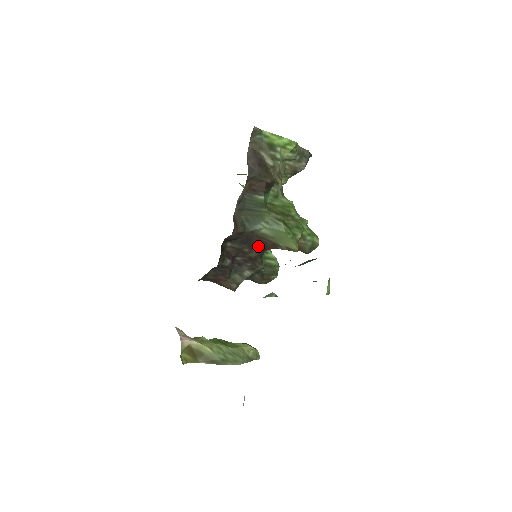
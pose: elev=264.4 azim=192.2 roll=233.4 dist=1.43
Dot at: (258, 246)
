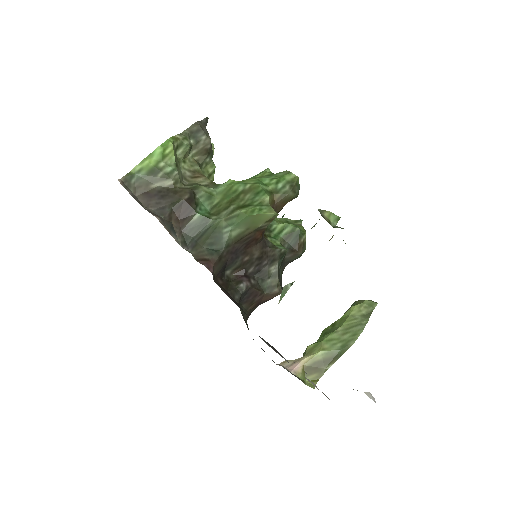
Dot at: (250, 245)
